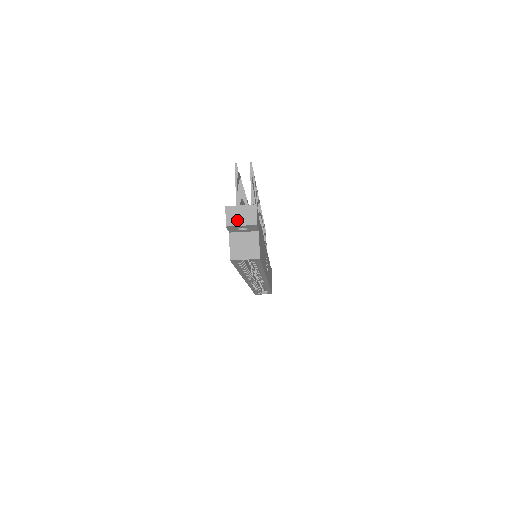
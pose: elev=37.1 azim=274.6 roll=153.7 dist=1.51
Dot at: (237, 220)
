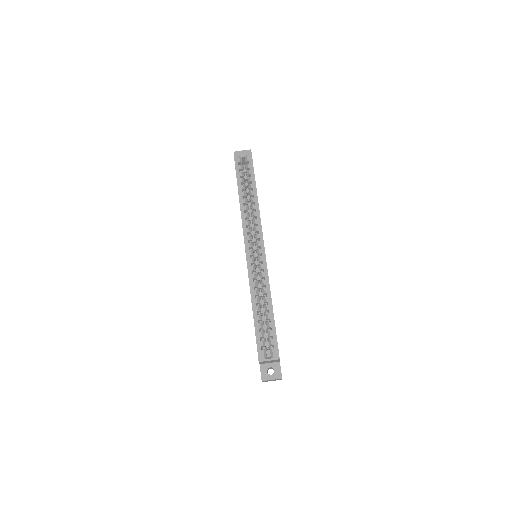
Dot at: (240, 153)
